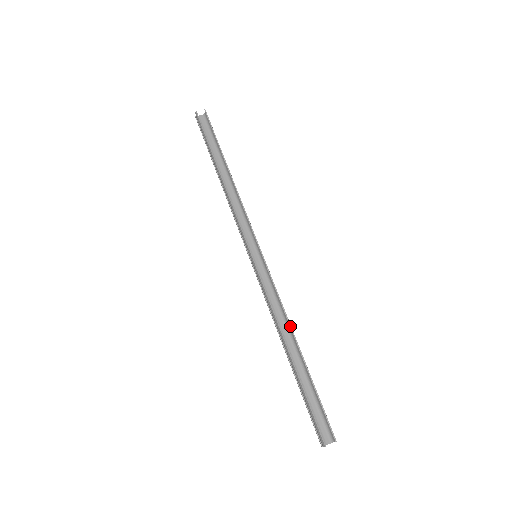
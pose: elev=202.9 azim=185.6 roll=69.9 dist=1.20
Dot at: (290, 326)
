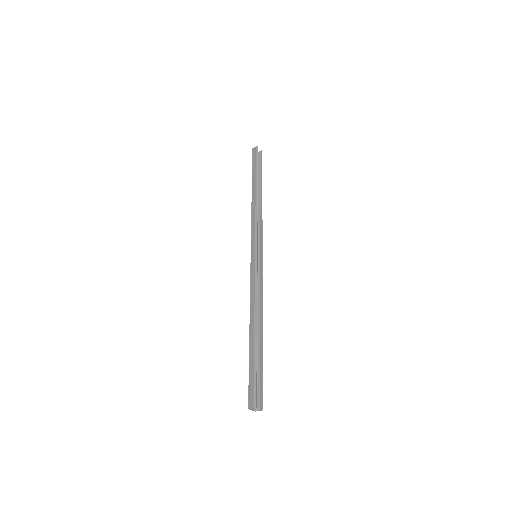
Dot at: (262, 314)
